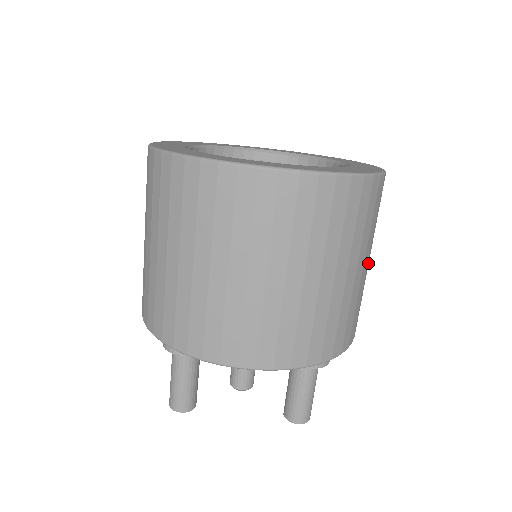
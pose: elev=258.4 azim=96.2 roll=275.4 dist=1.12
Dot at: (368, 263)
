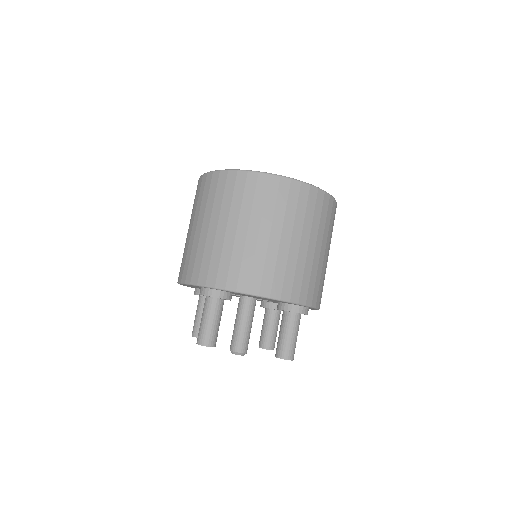
Dot at: occluded
